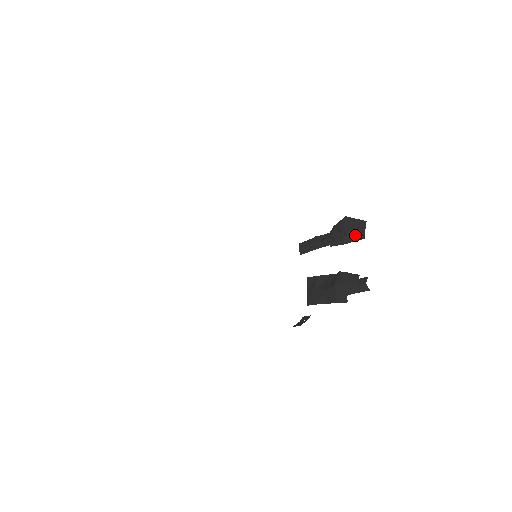
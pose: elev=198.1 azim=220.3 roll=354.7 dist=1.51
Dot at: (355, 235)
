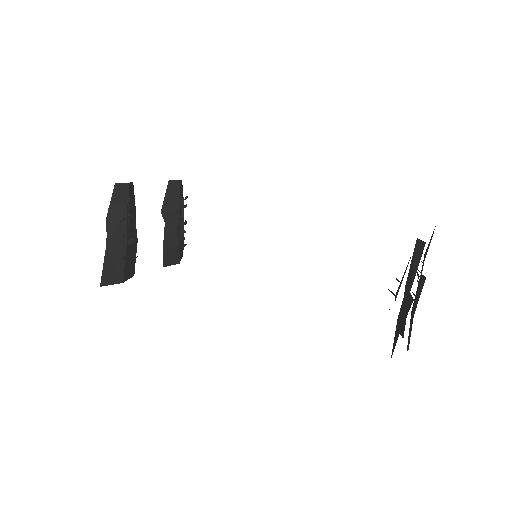
Dot at: (431, 237)
